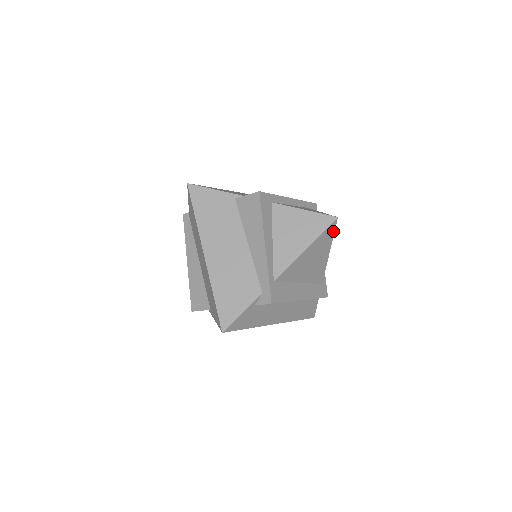
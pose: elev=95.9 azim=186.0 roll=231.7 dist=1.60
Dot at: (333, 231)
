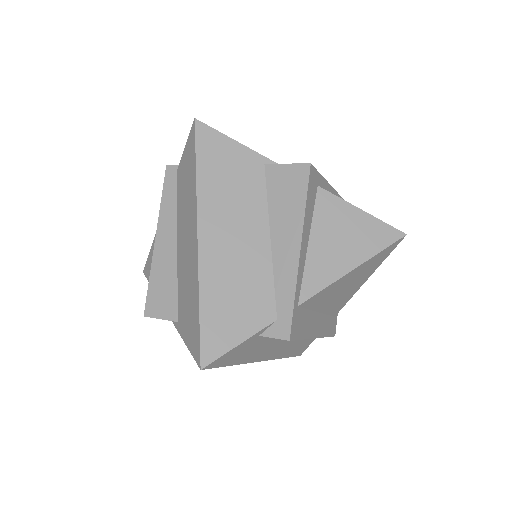
Dot at: (390, 252)
